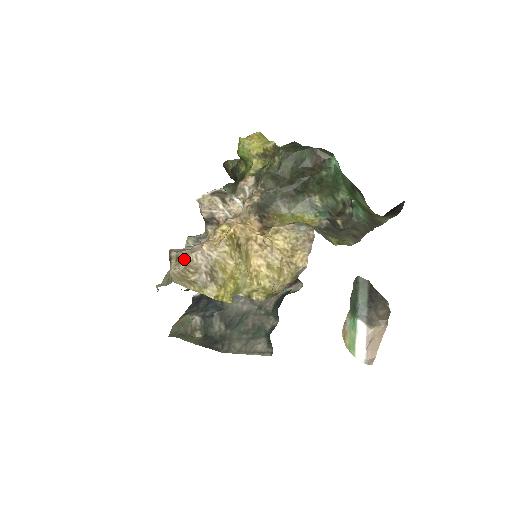
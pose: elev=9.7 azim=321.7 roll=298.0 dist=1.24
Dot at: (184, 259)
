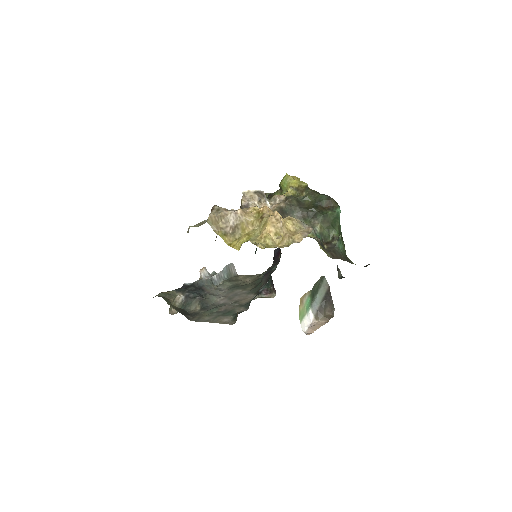
Dot at: (223, 211)
